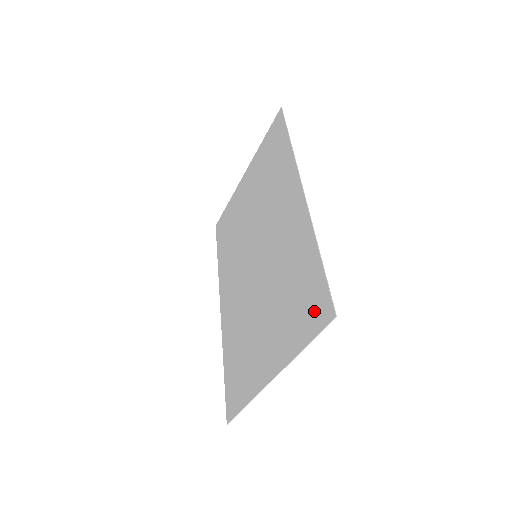
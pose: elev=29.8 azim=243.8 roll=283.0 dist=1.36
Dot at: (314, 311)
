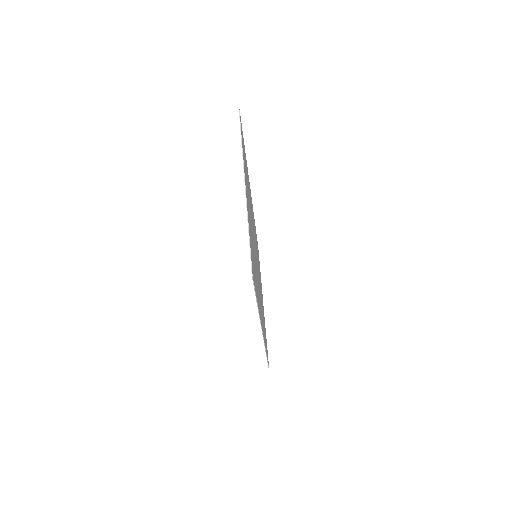
Dot at: occluded
